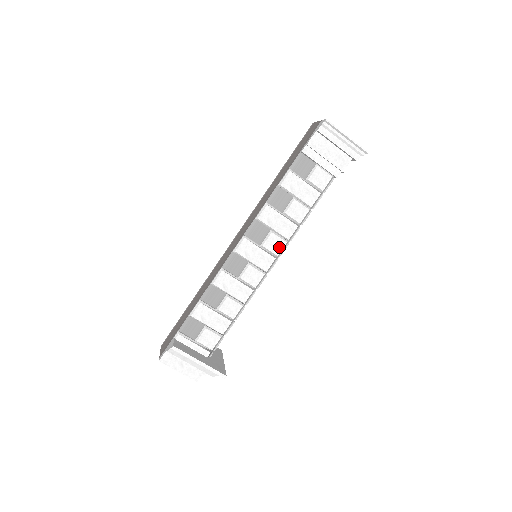
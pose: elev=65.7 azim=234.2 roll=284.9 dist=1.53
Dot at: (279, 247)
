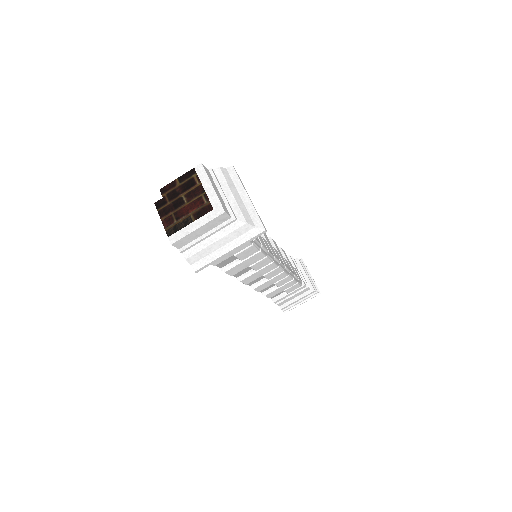
Dot at: (281, 261)
